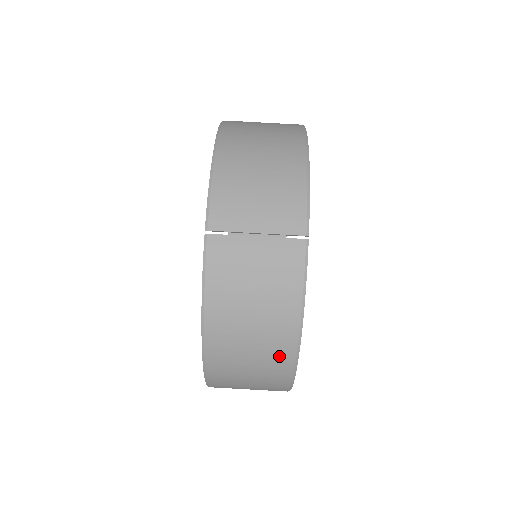
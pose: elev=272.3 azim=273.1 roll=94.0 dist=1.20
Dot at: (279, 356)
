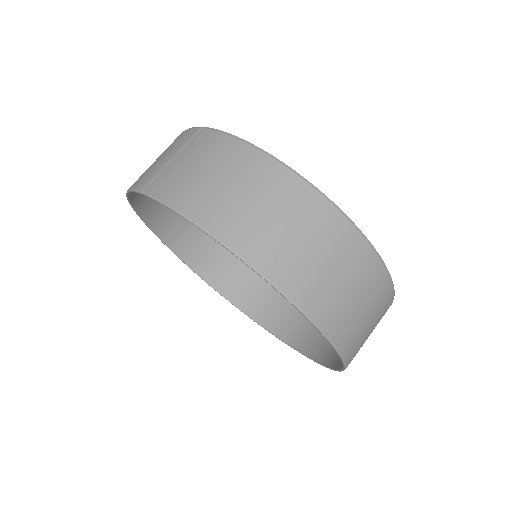
Dot at: (281, 185)
